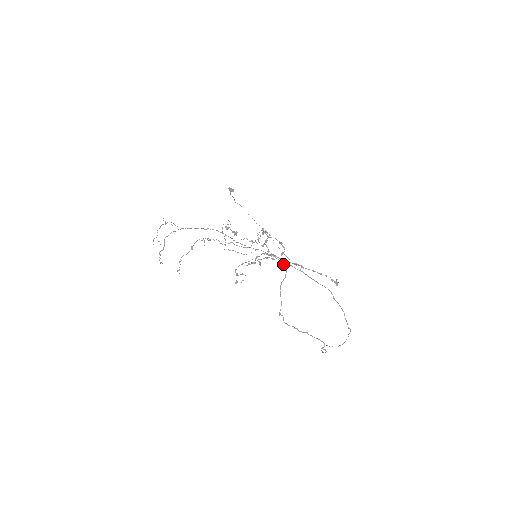
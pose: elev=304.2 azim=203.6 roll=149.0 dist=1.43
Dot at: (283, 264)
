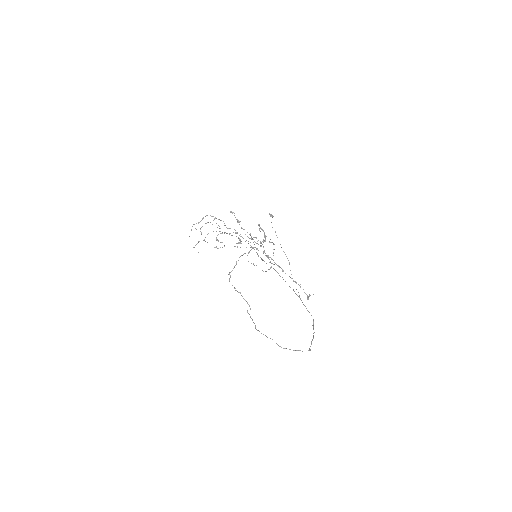
Dot at: occluded
